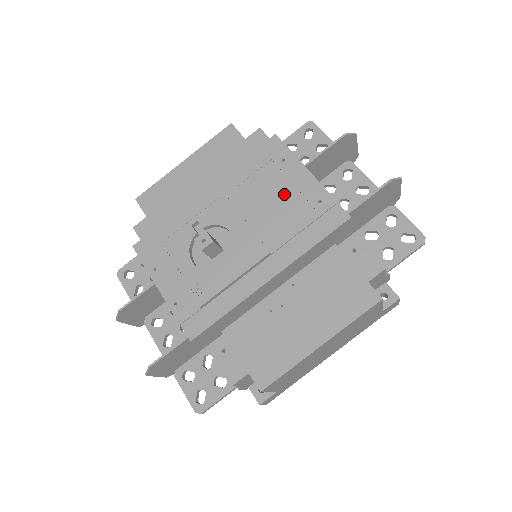
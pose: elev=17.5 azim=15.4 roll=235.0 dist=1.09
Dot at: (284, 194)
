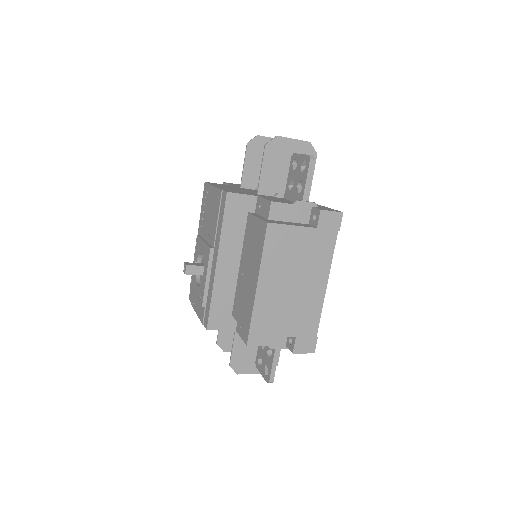
Dot at: (211, 210)
